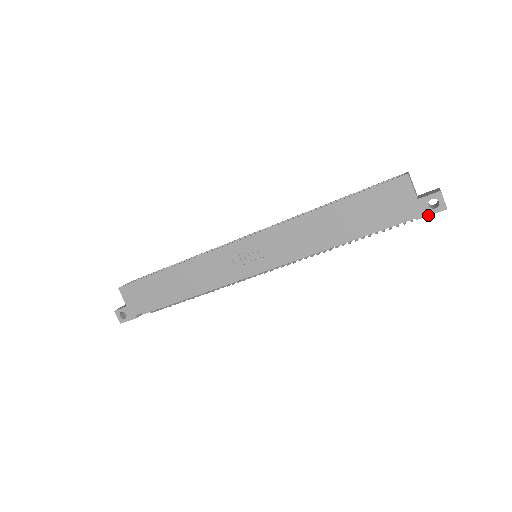
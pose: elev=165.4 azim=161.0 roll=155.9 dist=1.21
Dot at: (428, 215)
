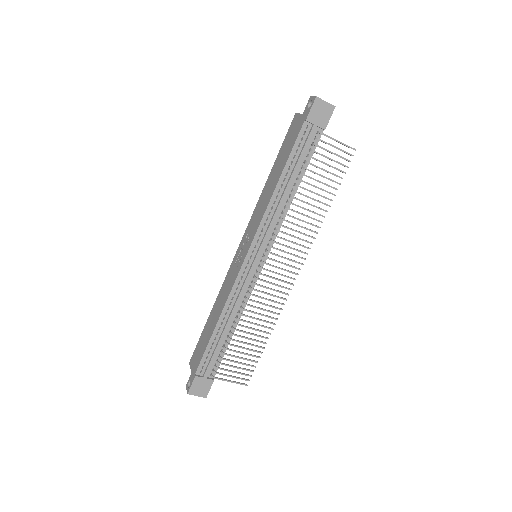
Dot at: (309, 111)
